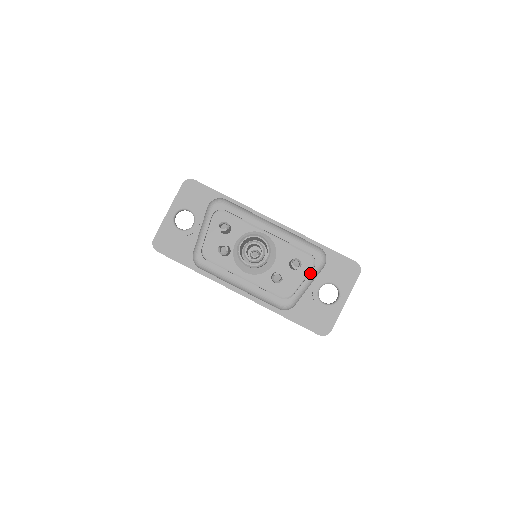
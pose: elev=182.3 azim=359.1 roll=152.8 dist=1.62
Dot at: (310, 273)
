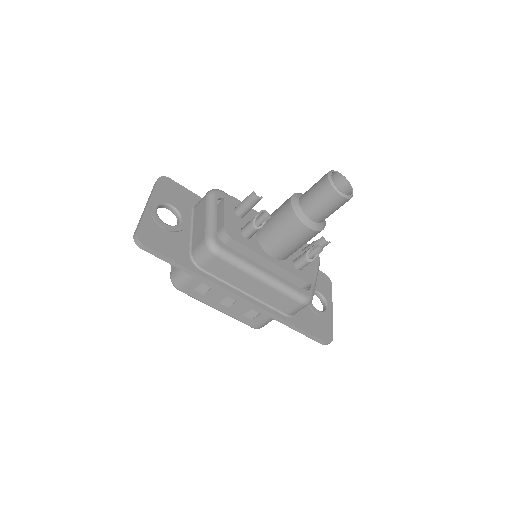
Dot at: occluded
